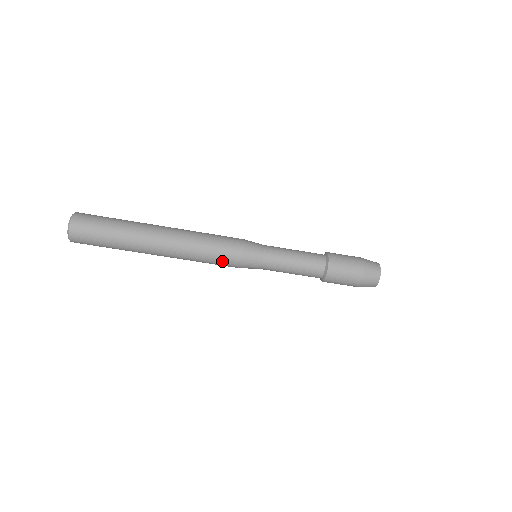
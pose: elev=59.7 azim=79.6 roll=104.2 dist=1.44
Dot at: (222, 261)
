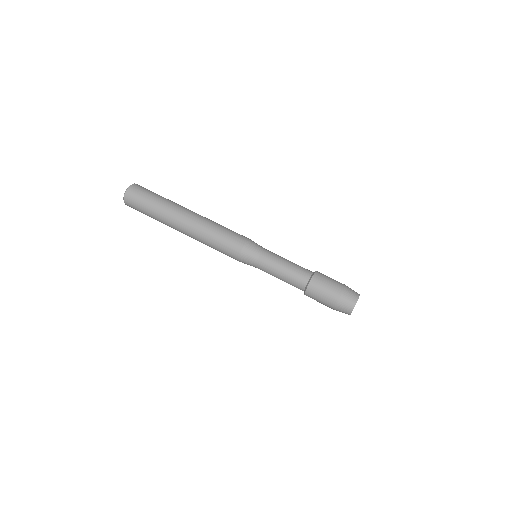
Dot at: (227, 245)
